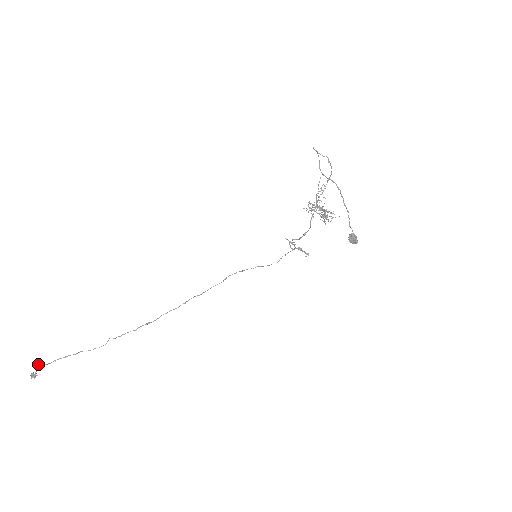
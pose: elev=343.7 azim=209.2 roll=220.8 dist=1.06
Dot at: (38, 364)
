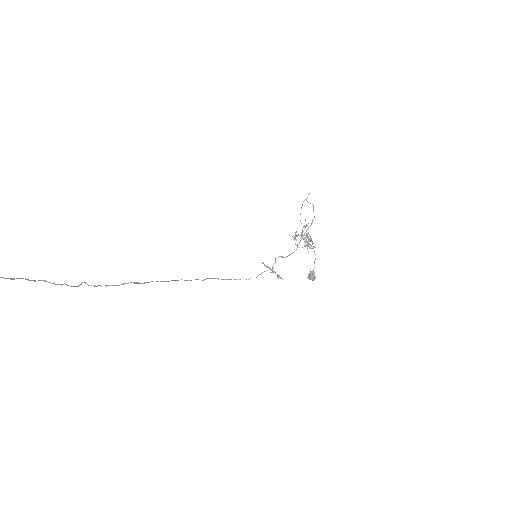
Dot at: out of frame
